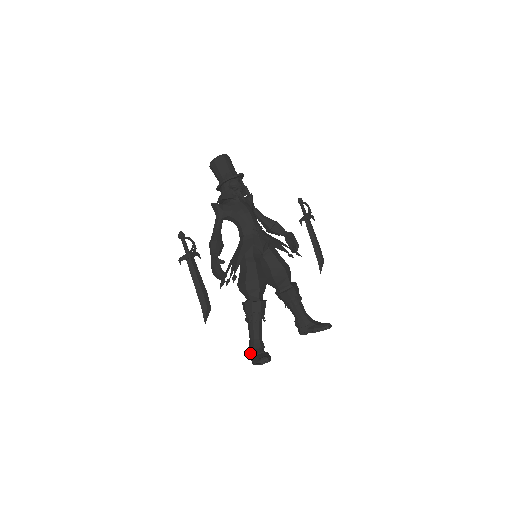
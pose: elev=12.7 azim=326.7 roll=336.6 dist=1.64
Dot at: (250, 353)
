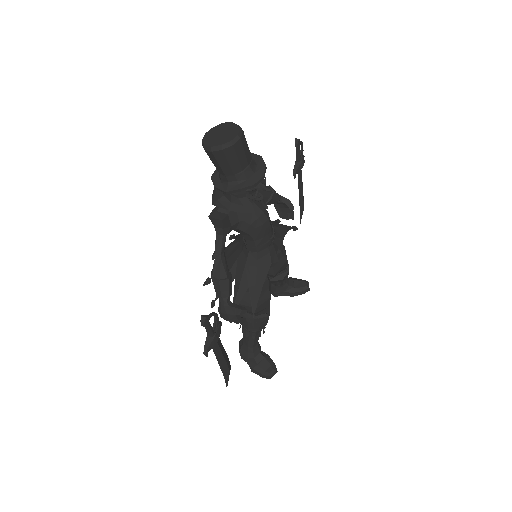
Dot at: (243, 355)
